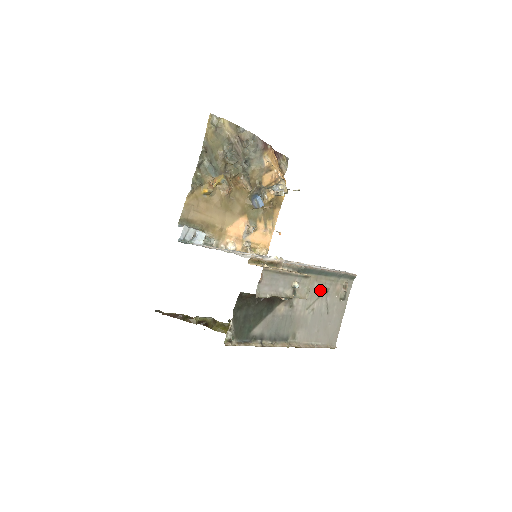
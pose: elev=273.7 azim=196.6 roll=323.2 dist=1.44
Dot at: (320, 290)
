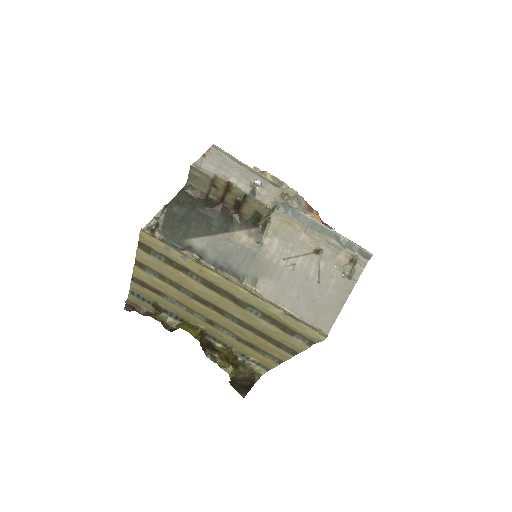
Dot at: (310, 246)
